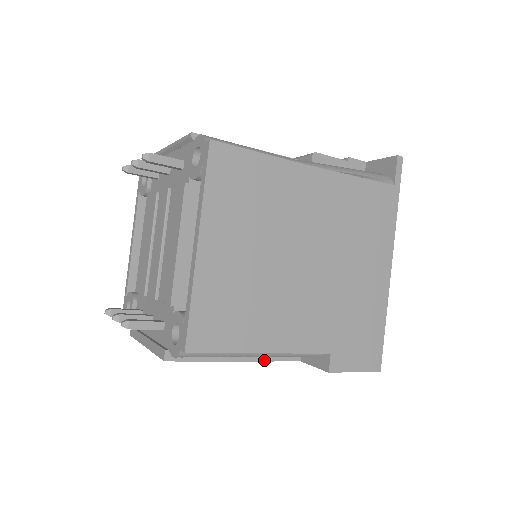
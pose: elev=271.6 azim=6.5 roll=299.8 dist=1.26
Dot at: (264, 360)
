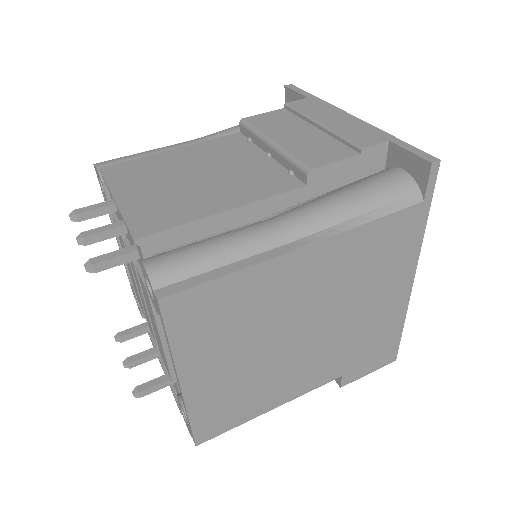
Dot at: occluded
